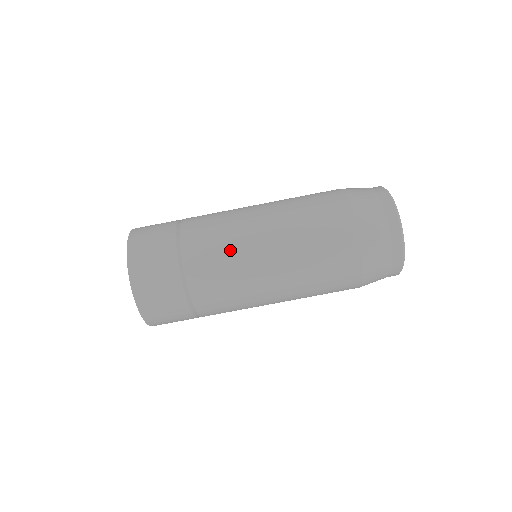
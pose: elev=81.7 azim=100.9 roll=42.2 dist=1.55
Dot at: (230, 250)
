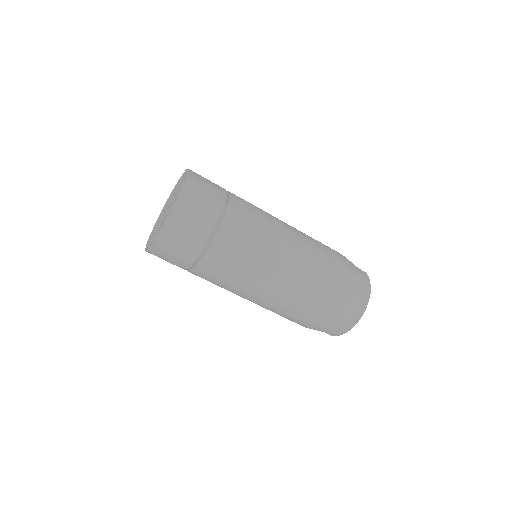
Dot at: (254, 250)
